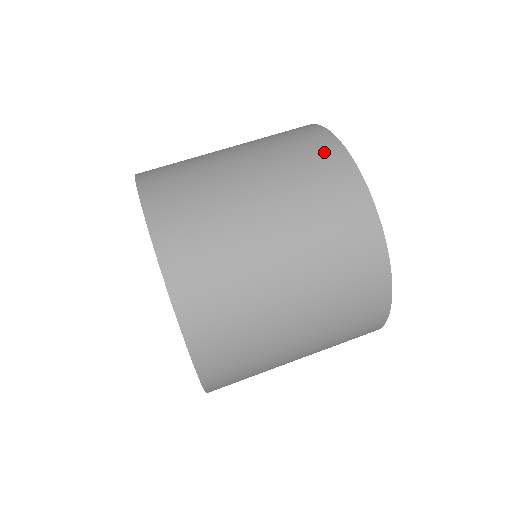
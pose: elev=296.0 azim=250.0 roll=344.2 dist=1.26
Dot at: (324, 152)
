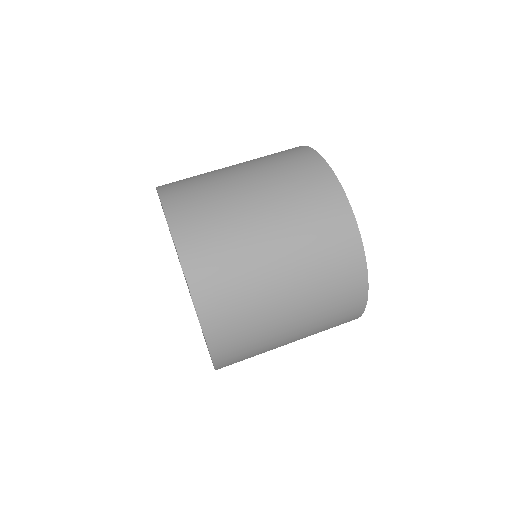
Dot at: (343, 239)
